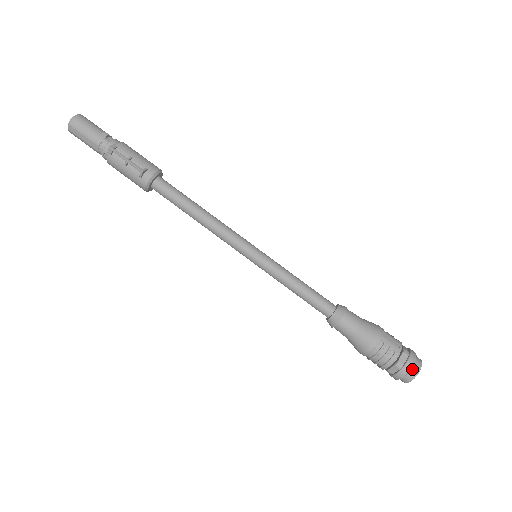
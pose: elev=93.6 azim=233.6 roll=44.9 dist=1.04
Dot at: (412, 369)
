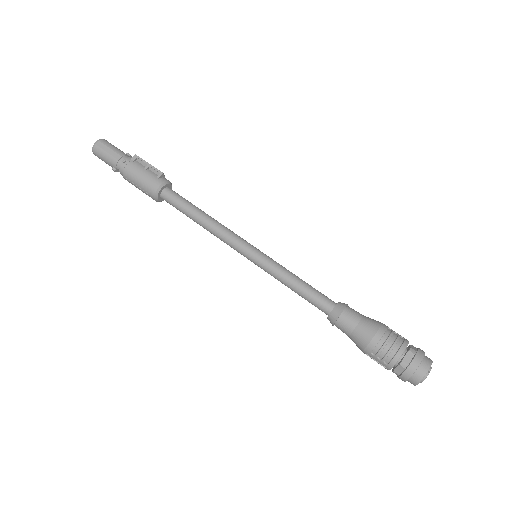
Dot at: (425, 357)
